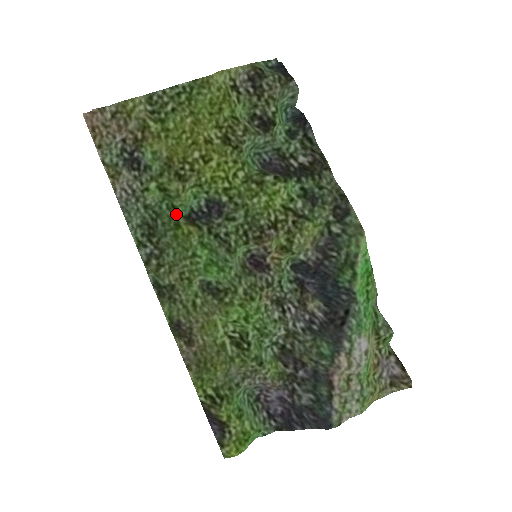
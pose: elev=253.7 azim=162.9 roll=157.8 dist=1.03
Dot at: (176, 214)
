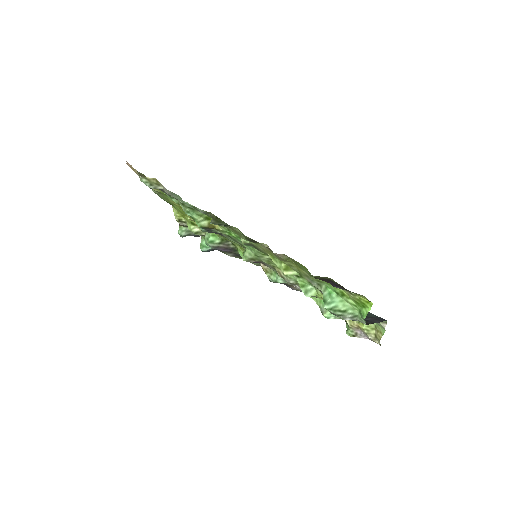
Dot at: (197, 222)
